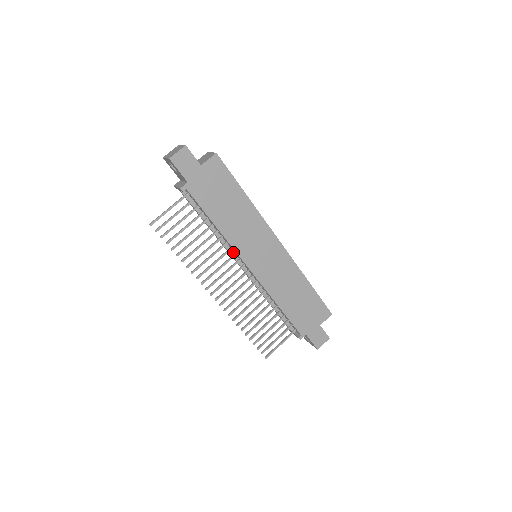
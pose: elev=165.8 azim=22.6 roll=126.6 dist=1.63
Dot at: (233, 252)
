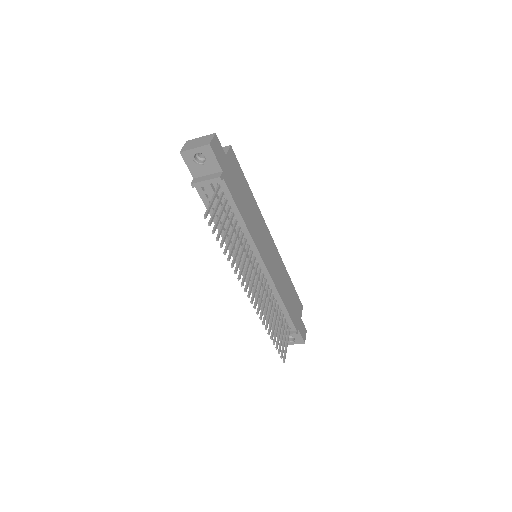
Dot at: occluded
